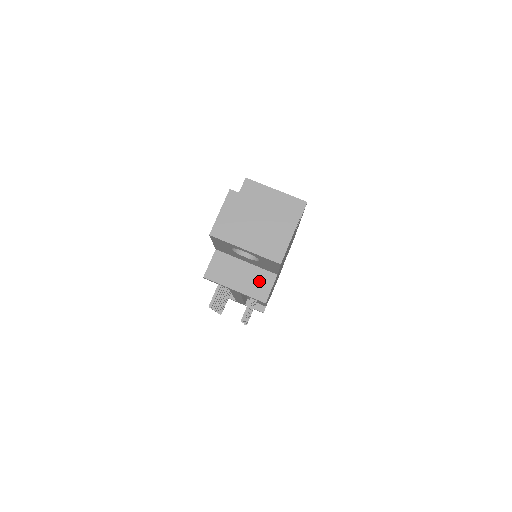
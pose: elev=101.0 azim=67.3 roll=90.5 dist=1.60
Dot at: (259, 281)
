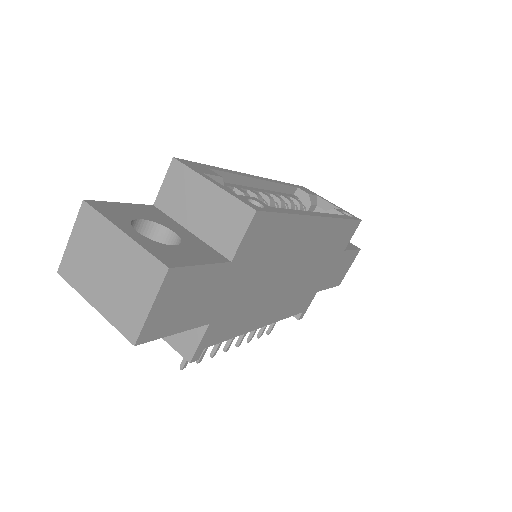
Dot at: occluded
